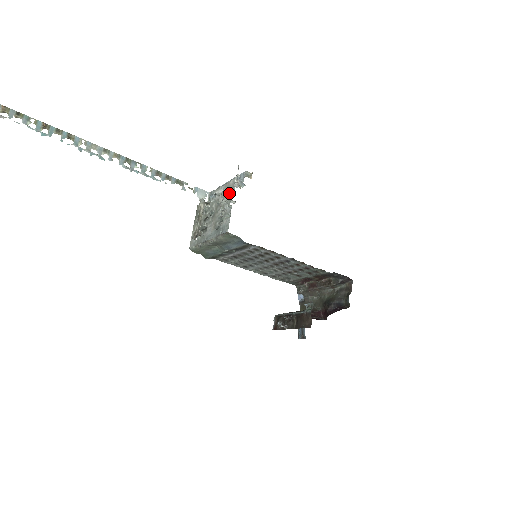
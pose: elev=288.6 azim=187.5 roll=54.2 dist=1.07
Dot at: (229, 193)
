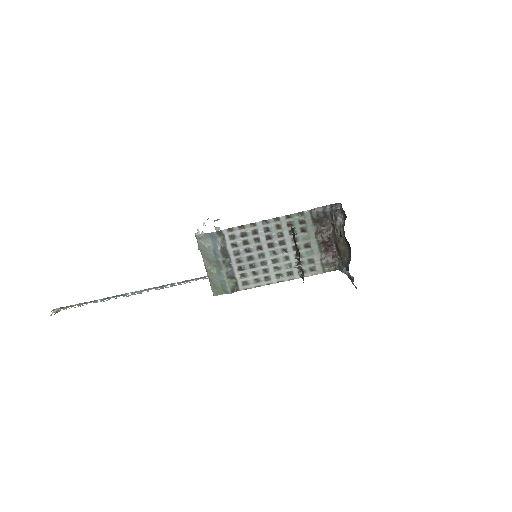
Dot at: (203, 232)
